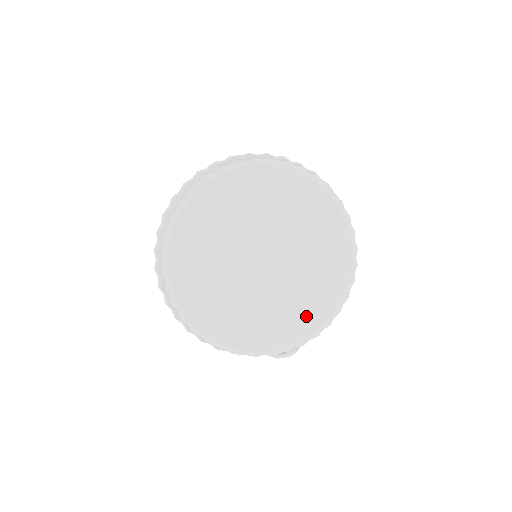
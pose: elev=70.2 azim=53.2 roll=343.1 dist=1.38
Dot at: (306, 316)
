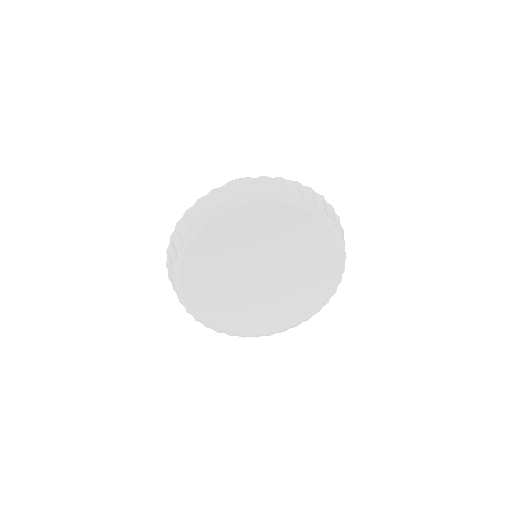
Dot at: (299, 309)
